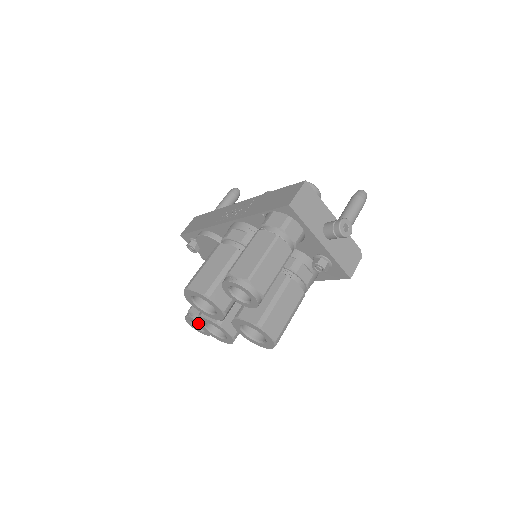
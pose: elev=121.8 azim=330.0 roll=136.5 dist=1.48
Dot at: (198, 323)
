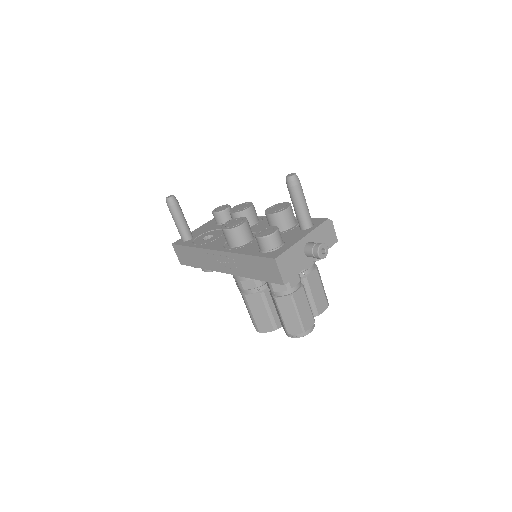
Dot at: occluded
